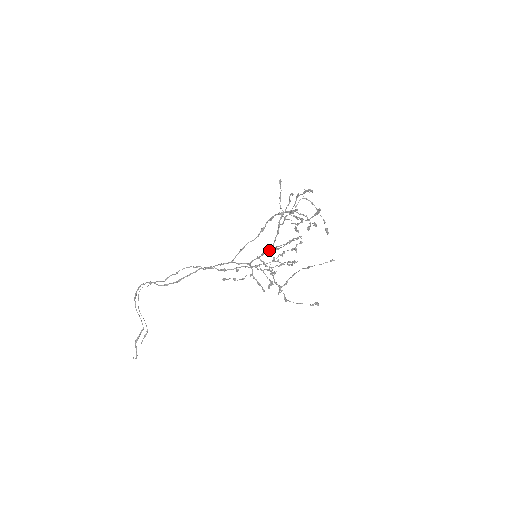
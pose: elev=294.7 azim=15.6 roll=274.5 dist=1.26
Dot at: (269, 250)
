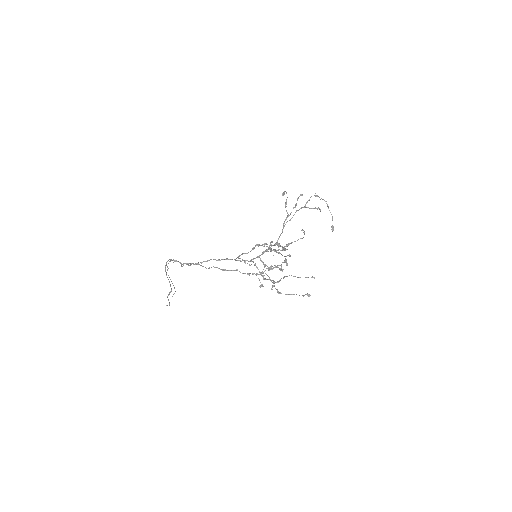
Dot at: occluded
